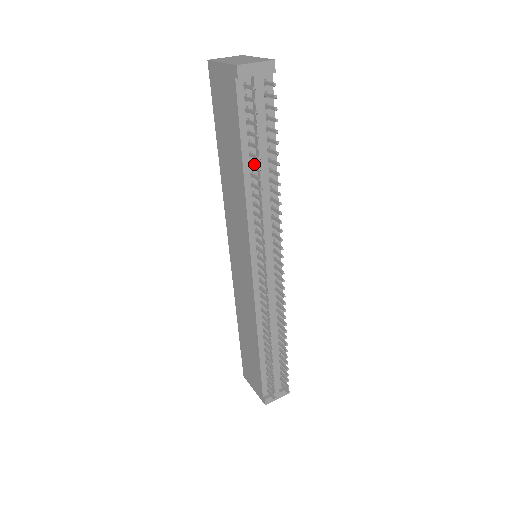
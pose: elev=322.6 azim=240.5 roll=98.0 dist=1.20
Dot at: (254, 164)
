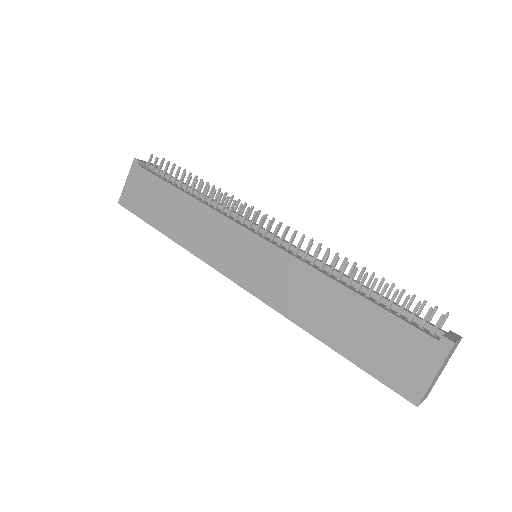
Dot at: (186, 186)
